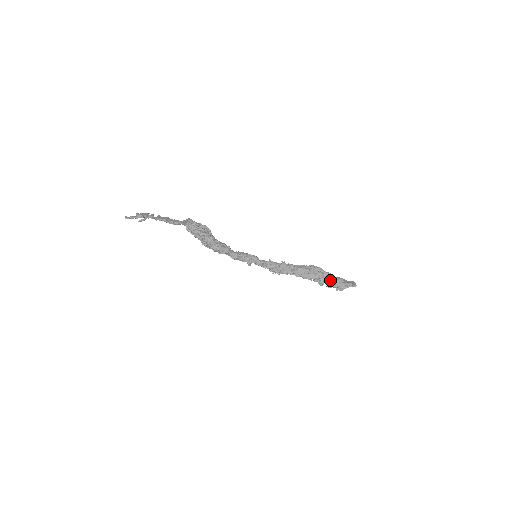
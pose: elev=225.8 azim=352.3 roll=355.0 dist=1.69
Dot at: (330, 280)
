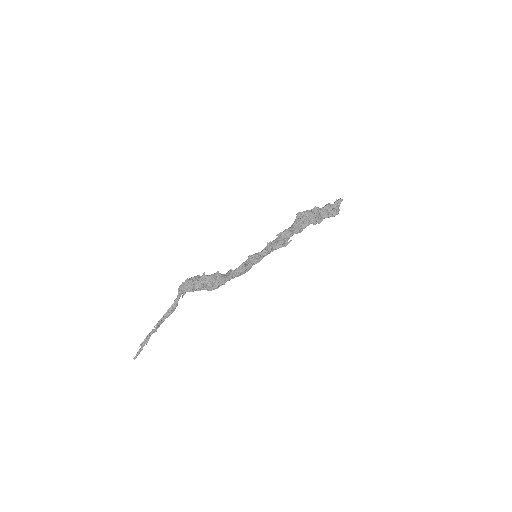
Dot at: (322, 212)
